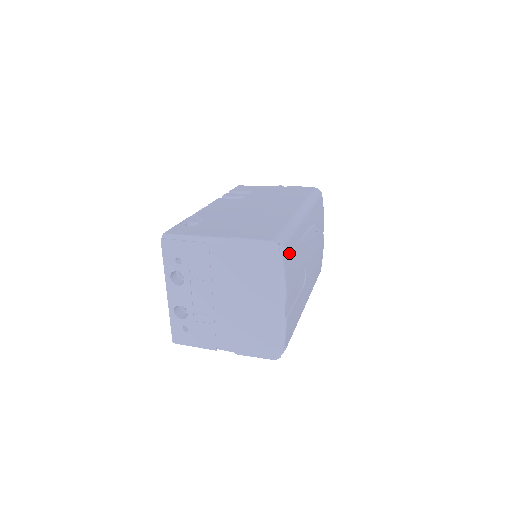
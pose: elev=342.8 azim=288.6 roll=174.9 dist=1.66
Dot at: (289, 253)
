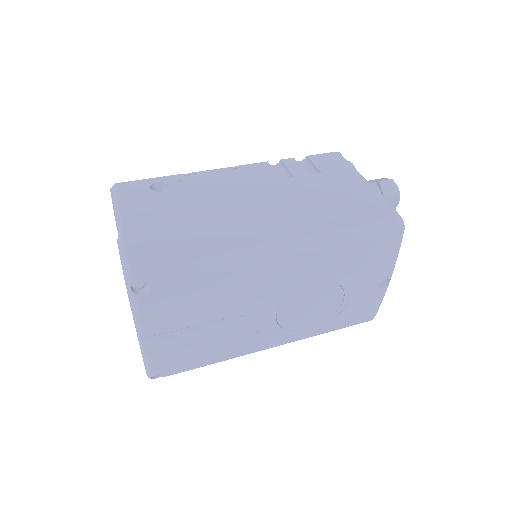
Dot at: (169, 294)
